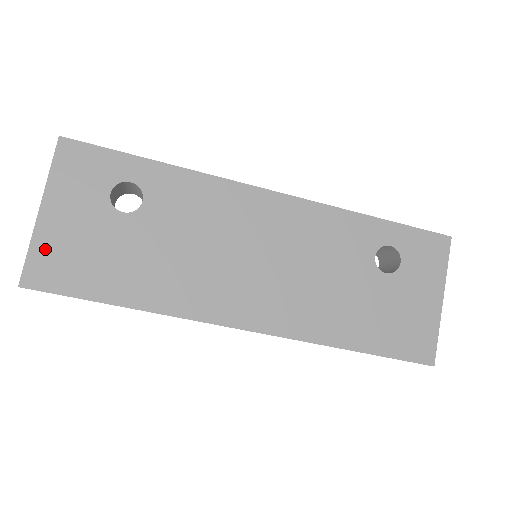
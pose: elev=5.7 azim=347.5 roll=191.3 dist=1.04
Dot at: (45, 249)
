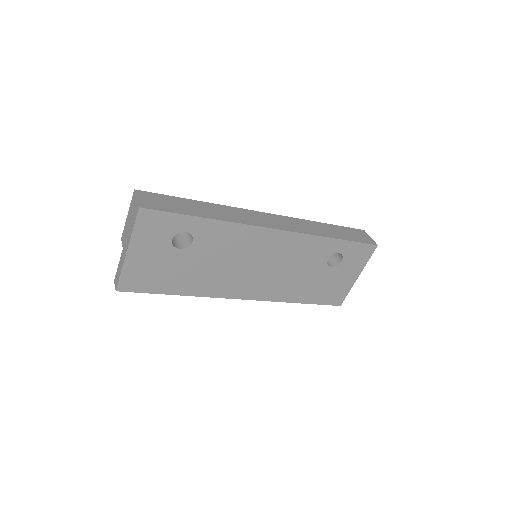
Dot at: (131, 272)
